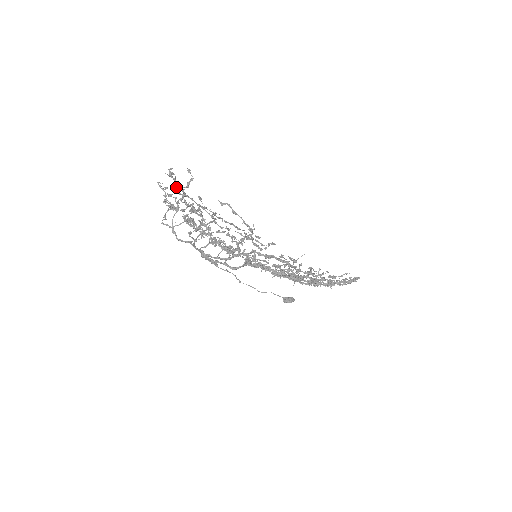
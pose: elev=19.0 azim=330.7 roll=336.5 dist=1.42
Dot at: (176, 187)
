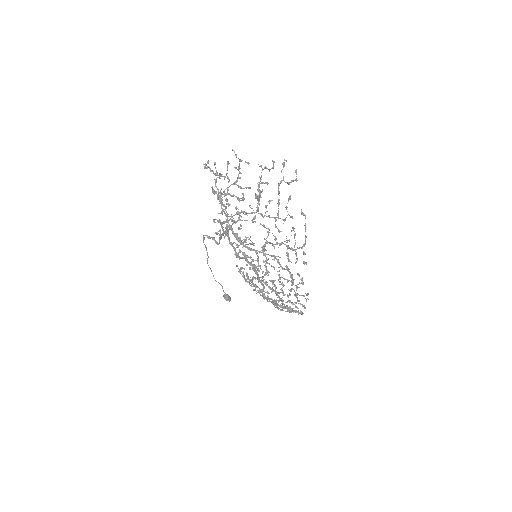
Dot at: (262, 170)
